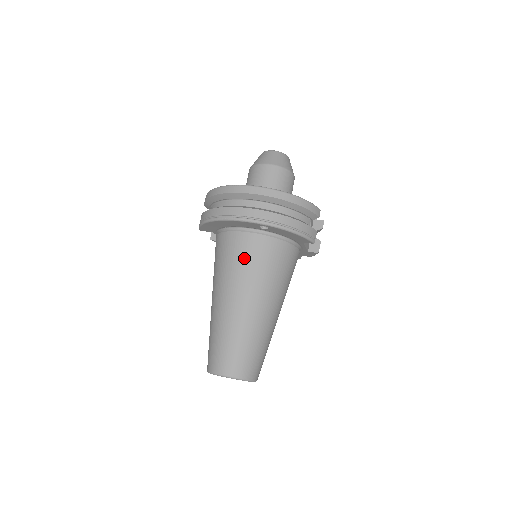
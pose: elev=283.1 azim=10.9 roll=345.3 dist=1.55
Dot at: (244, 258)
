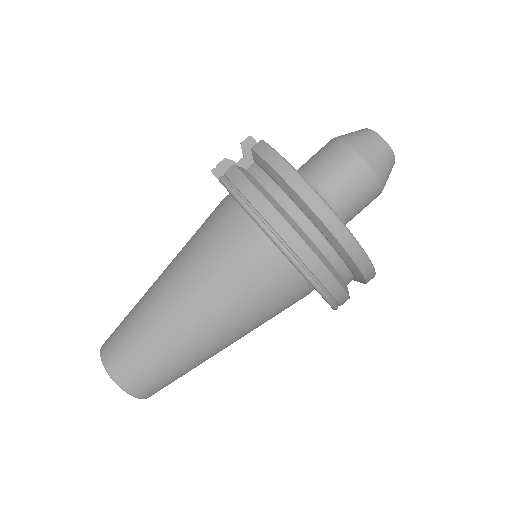
Dot at: (257, 294)
